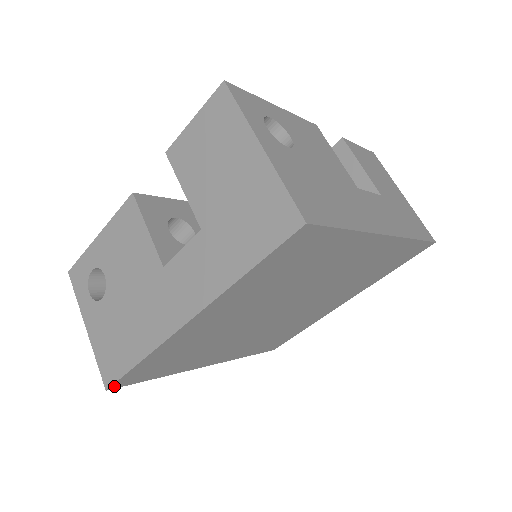
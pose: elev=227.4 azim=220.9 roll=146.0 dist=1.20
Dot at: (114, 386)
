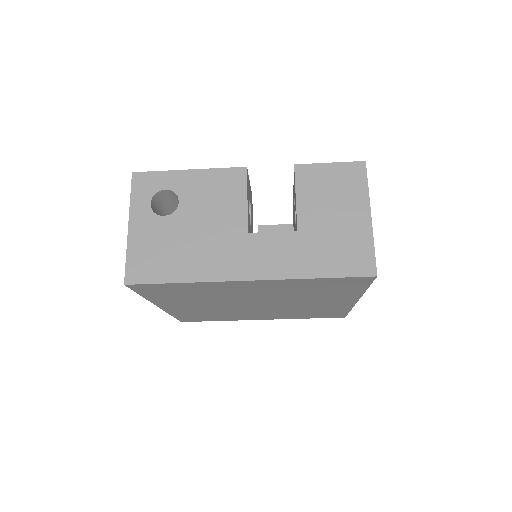
Dot at: (132, 285)
